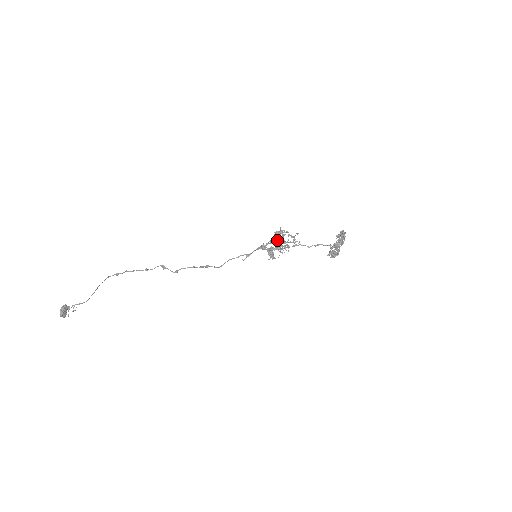
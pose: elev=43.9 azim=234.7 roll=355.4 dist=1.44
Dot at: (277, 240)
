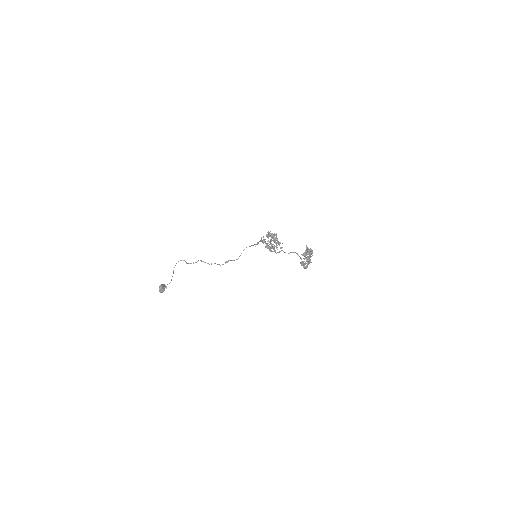
Dot at: (271, 236)
